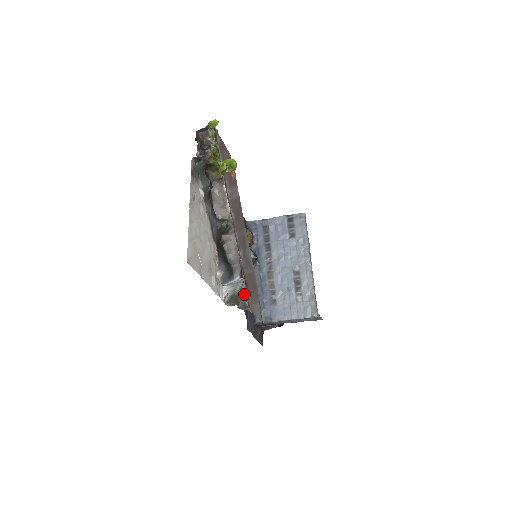
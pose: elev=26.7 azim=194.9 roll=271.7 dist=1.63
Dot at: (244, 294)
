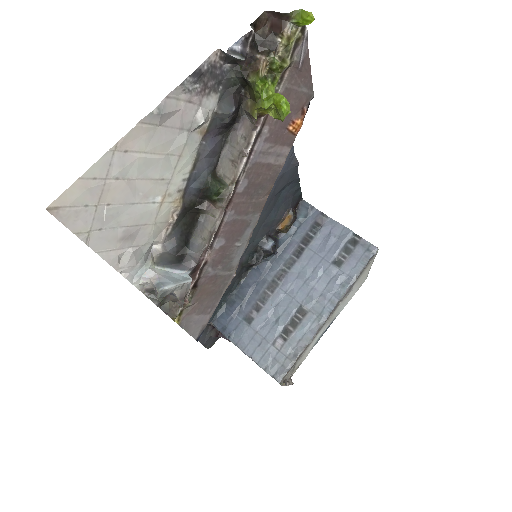
Dot at: occluded
